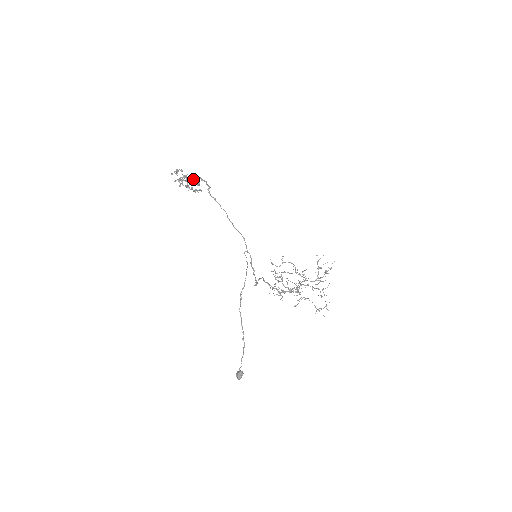
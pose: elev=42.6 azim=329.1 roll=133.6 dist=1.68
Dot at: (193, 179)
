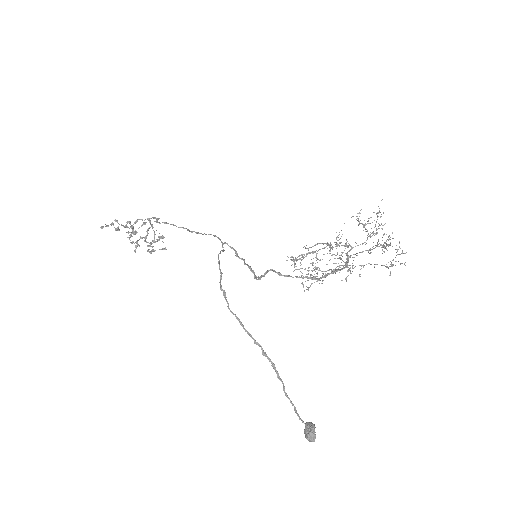
Dot at: (154, 236)
